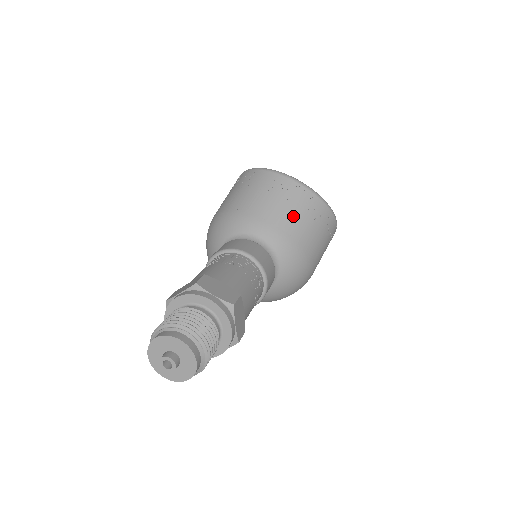
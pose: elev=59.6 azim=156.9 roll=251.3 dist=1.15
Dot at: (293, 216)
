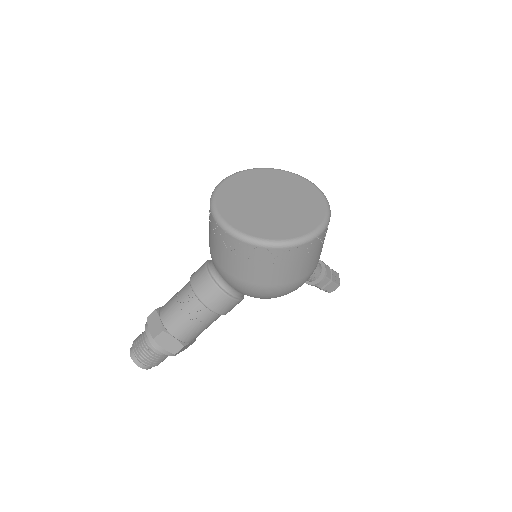
Dot at: (220, 252)
